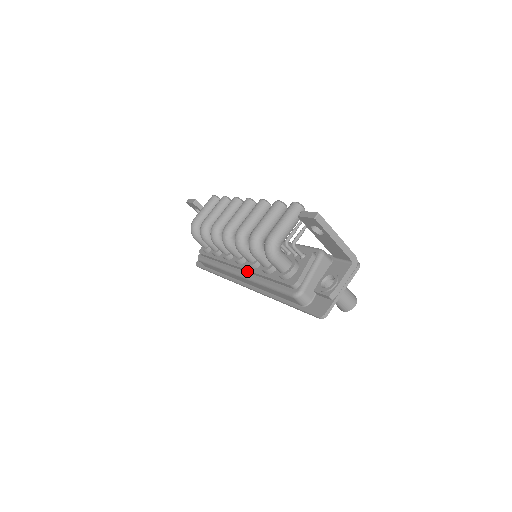
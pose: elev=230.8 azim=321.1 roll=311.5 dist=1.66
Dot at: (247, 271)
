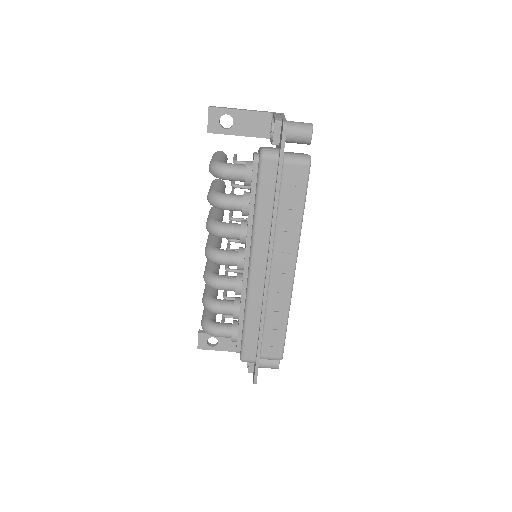
Dot at: (249, 248)
